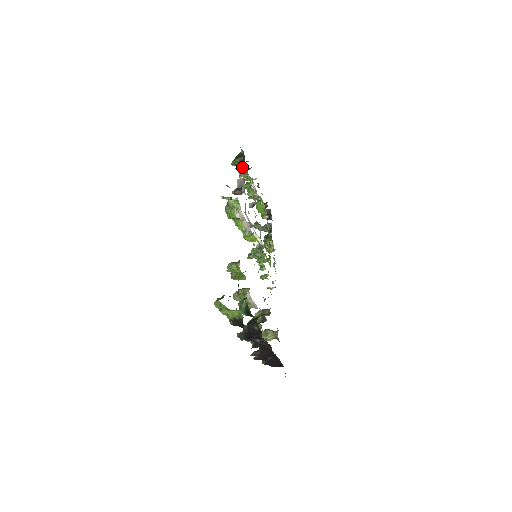
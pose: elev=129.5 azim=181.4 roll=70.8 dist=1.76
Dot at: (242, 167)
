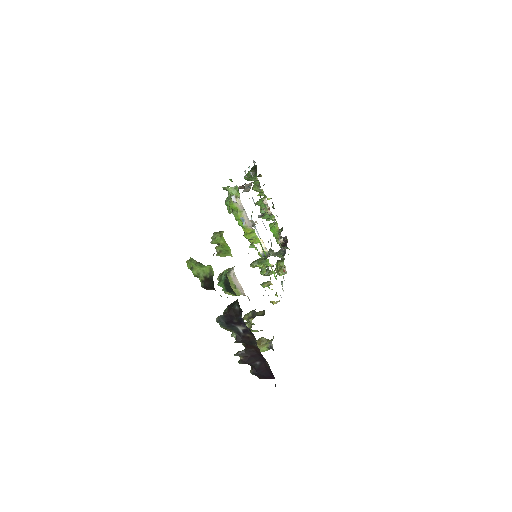
Dot at: (251, 172)
